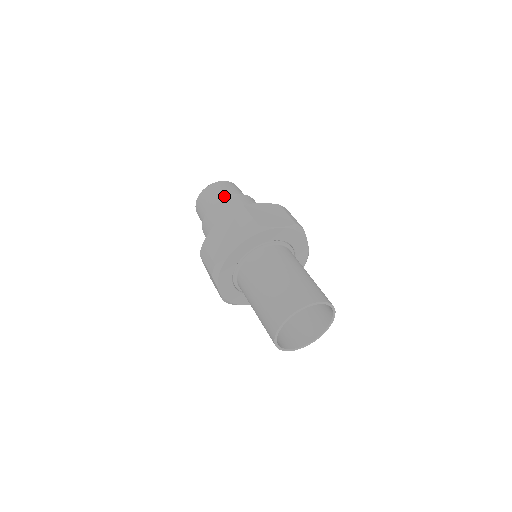
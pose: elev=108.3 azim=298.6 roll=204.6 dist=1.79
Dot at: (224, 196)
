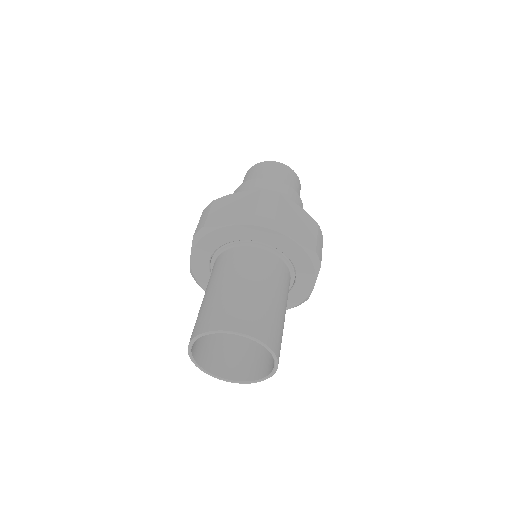
Dot at: (277, 179)
